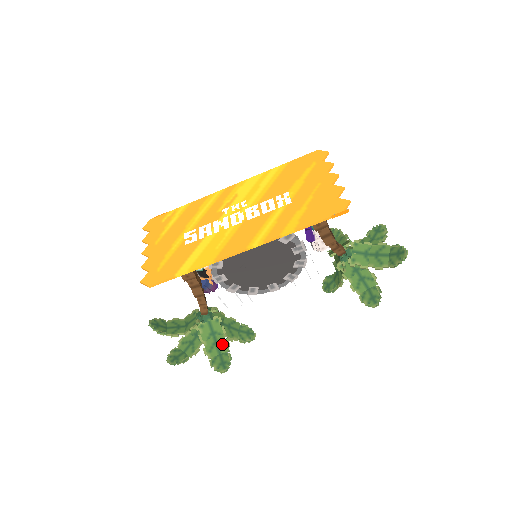
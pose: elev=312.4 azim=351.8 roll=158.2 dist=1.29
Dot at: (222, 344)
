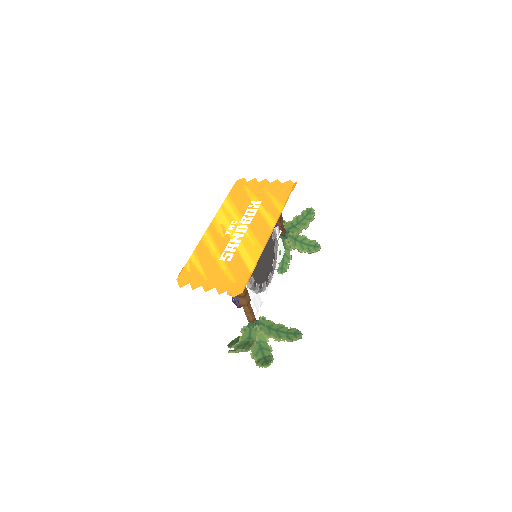
Dot at: (280, 328)
